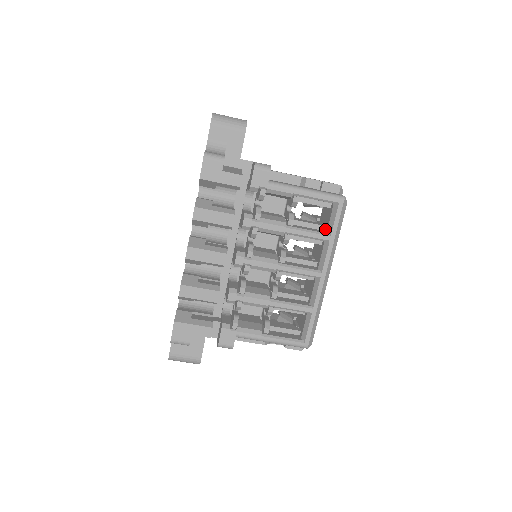
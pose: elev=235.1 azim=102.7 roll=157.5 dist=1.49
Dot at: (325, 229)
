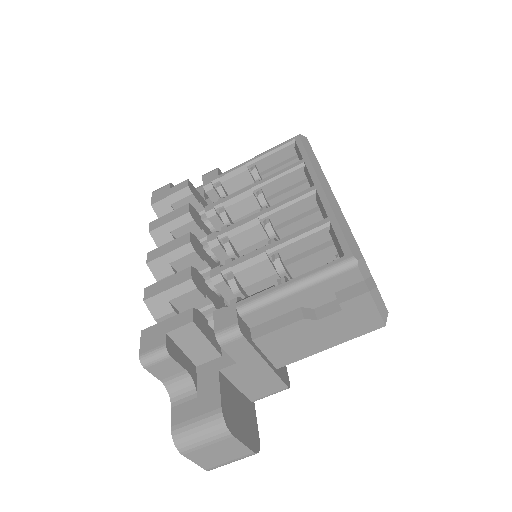
Dot at: occluded
